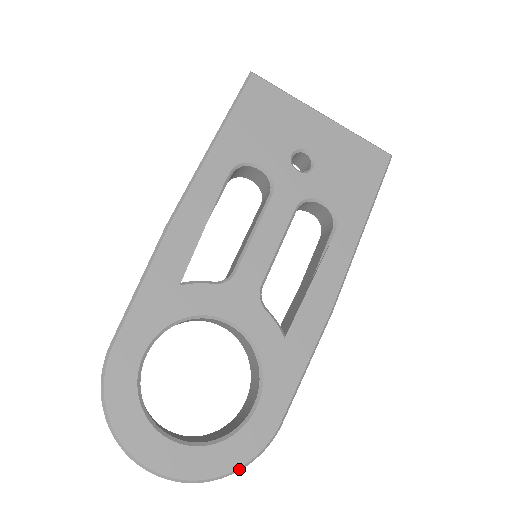
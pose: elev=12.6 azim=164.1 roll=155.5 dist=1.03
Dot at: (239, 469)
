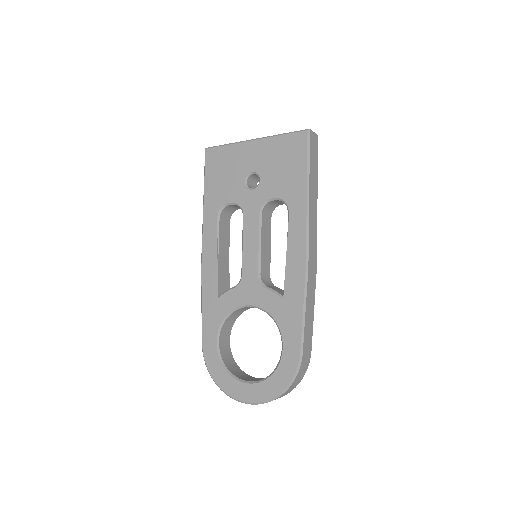
Dot at: (287, 388)
